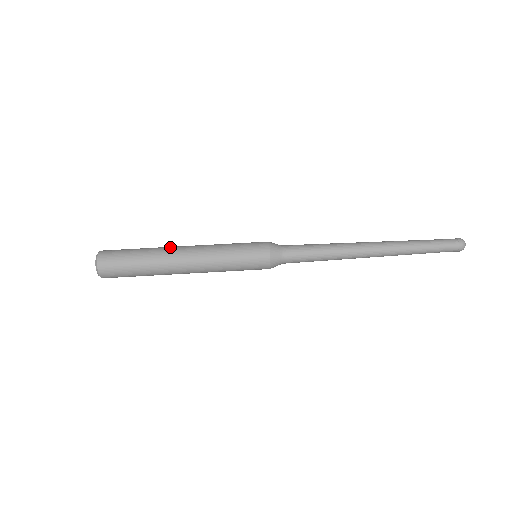
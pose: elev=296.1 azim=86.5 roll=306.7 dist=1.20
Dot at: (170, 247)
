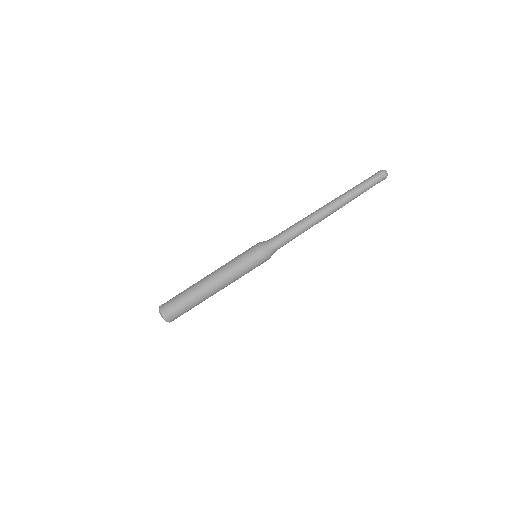
Dot at: (204, 290)
